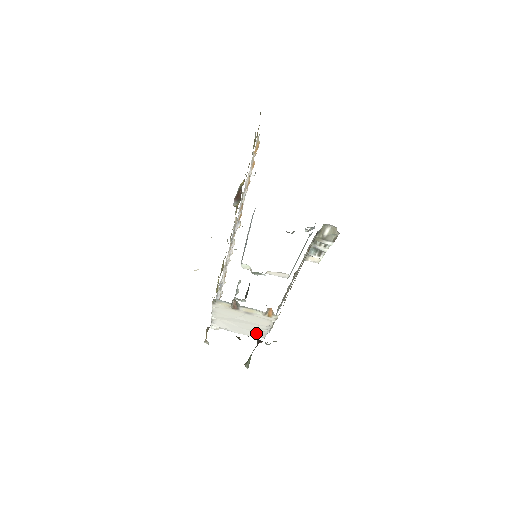
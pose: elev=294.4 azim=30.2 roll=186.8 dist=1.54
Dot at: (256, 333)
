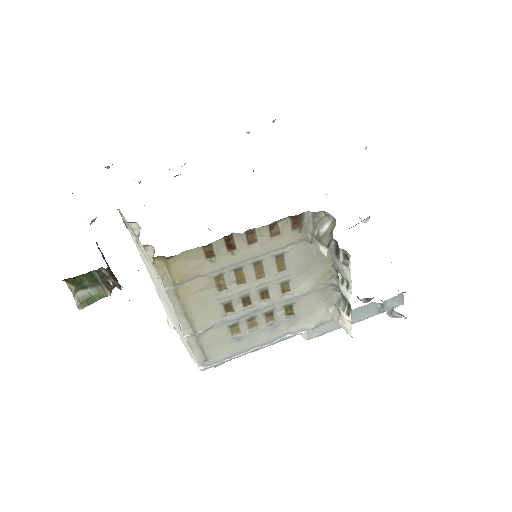
Dot at: (188, 345)
